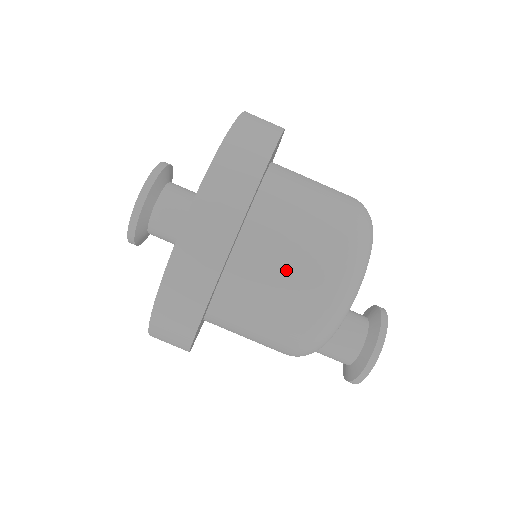
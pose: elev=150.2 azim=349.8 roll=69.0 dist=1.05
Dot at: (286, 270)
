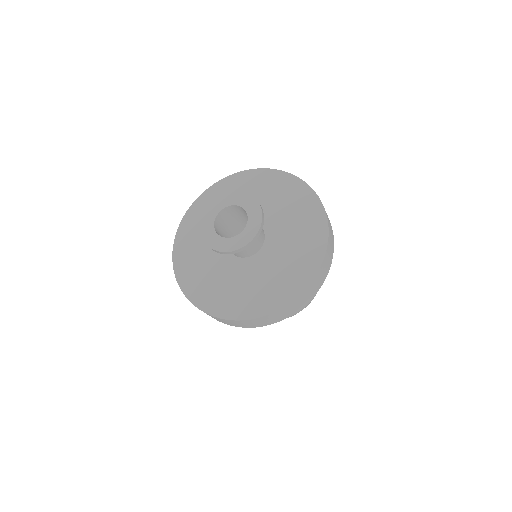
Dot at: occluded
